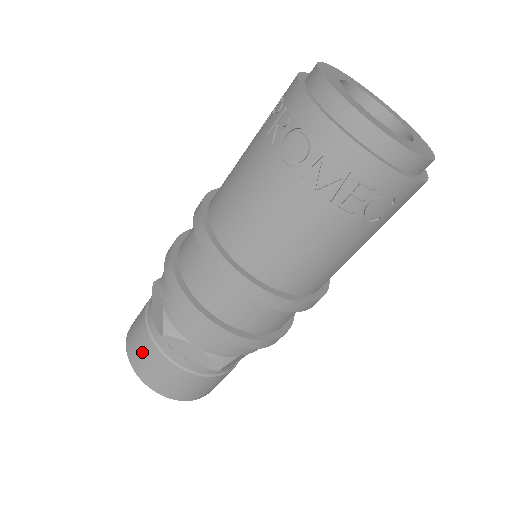
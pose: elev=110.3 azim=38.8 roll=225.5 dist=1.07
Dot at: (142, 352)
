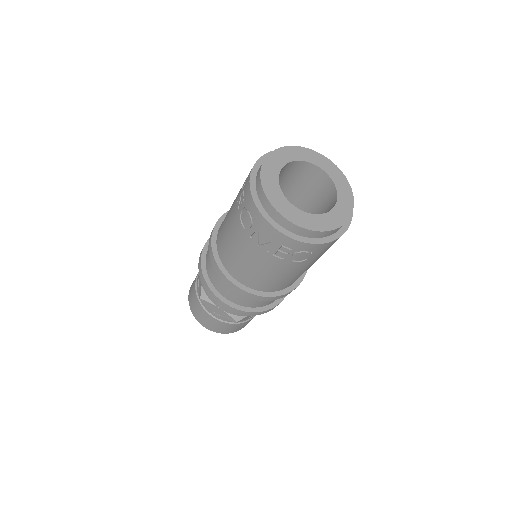
Dot at: (194, 304)
